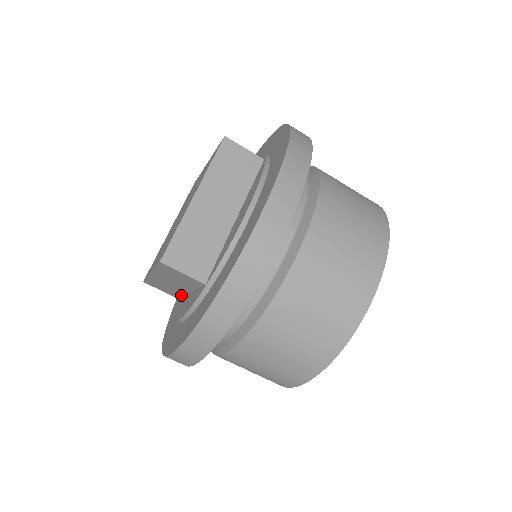
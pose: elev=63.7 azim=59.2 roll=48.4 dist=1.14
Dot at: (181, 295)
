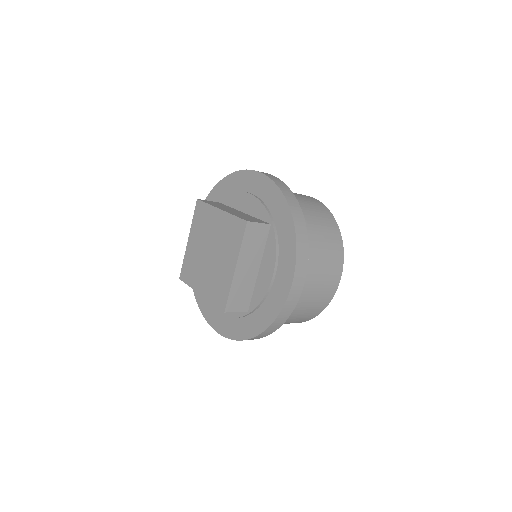
Dot at: occluded
